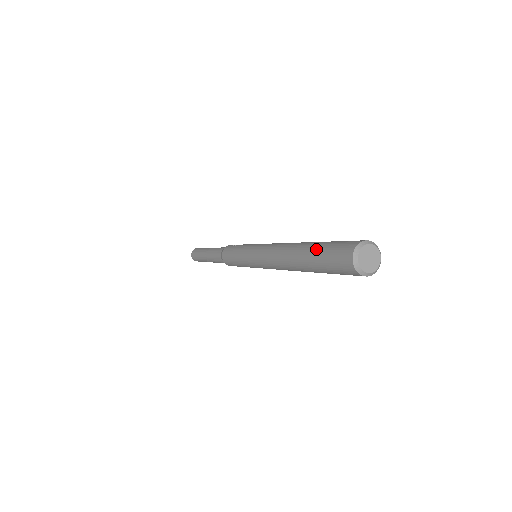
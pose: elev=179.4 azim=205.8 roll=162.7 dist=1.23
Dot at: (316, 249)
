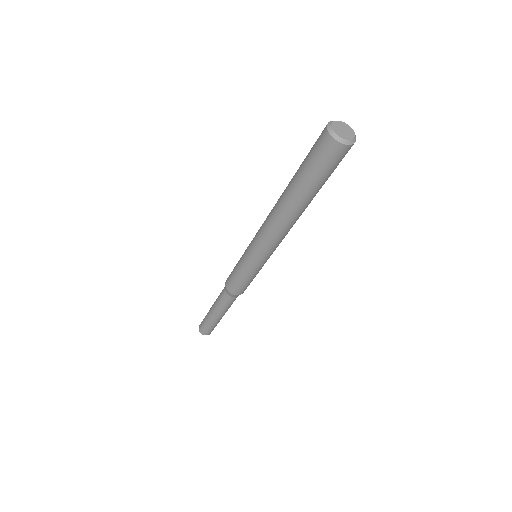
Dot at: (299, 172)
